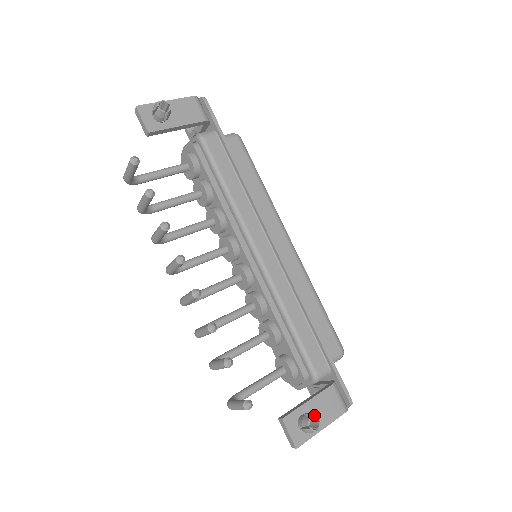
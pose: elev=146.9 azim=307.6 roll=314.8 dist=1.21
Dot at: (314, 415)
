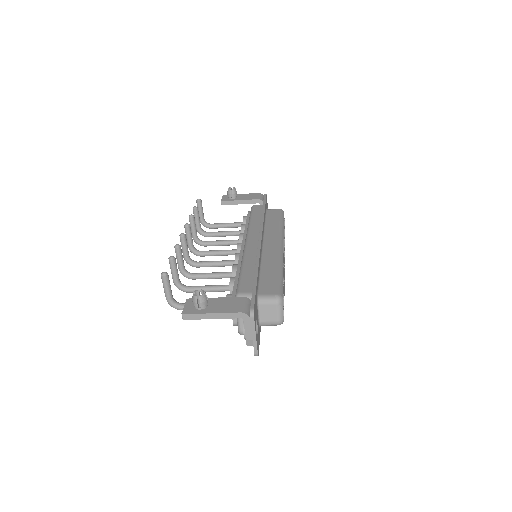
Dot at: (203, 290)
